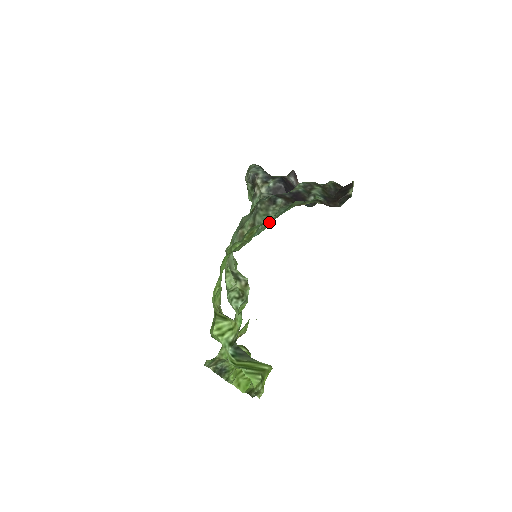
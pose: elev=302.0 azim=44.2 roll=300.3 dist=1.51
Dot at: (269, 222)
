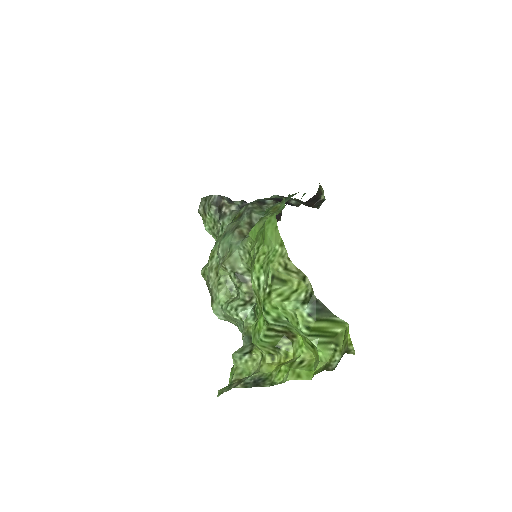
Dot at: occluded
